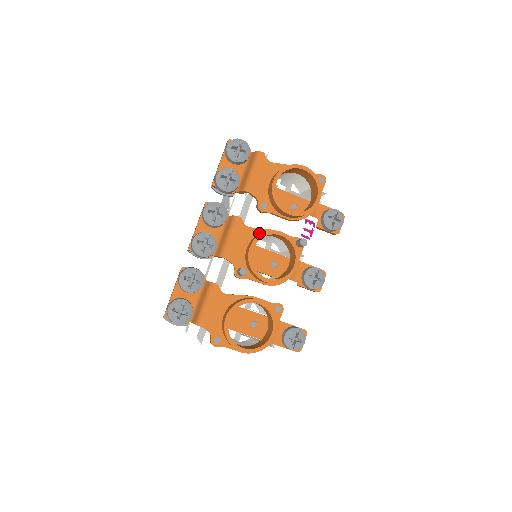
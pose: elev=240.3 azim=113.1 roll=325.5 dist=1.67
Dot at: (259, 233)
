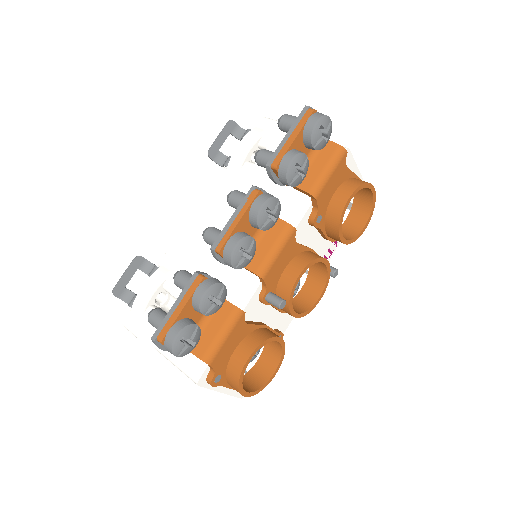
Dot at: (301, 251)
